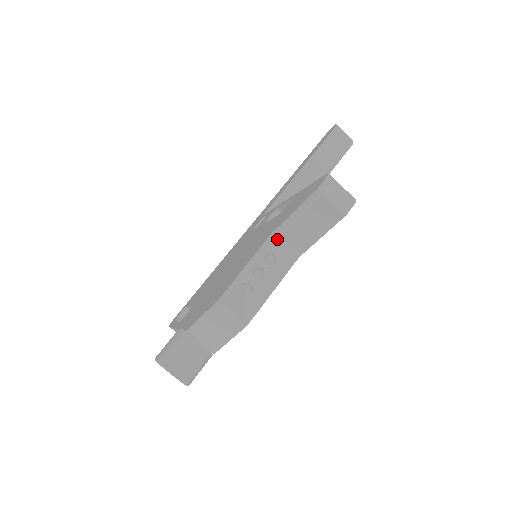
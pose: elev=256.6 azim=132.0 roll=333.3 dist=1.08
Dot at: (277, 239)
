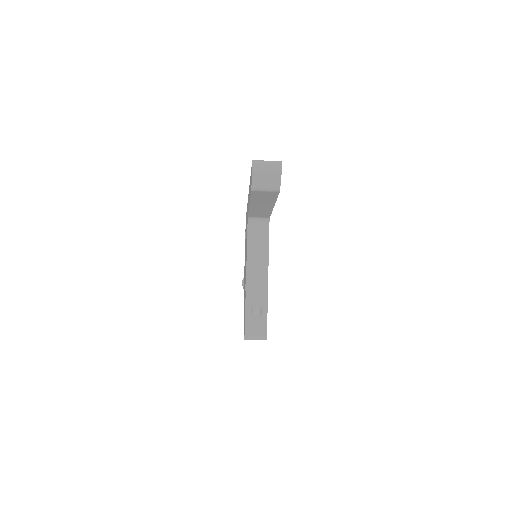
Dot at: occluded
